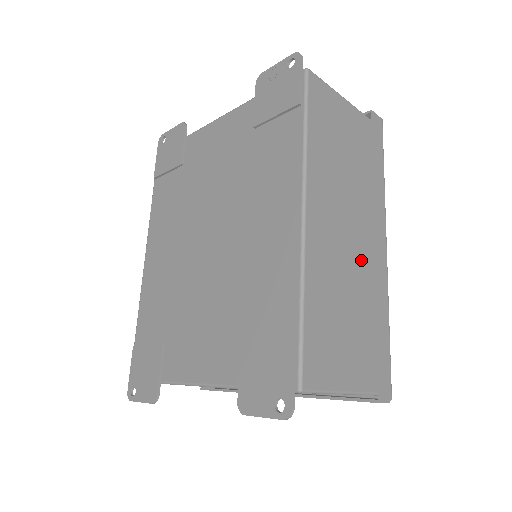
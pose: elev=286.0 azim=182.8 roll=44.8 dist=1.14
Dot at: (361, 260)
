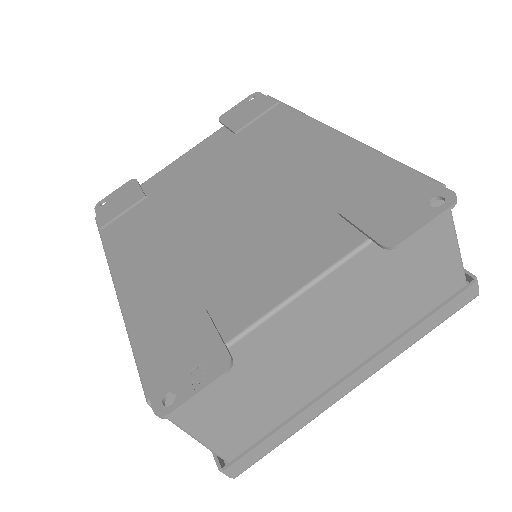
Dot at: occluded
